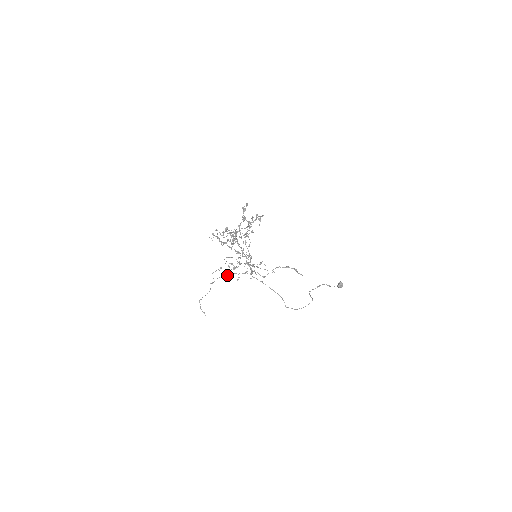
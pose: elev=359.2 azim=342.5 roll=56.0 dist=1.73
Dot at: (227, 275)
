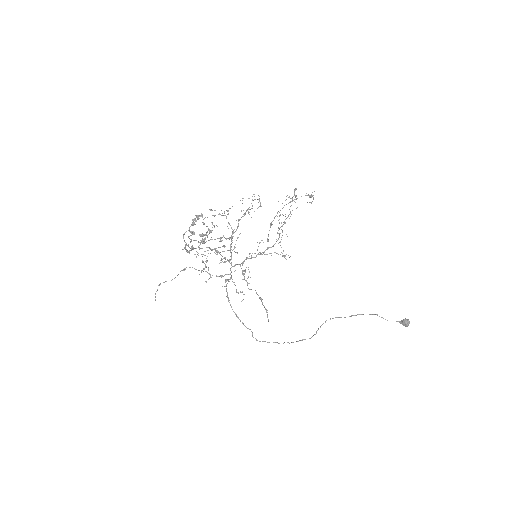
Dot at: (199, 270)
